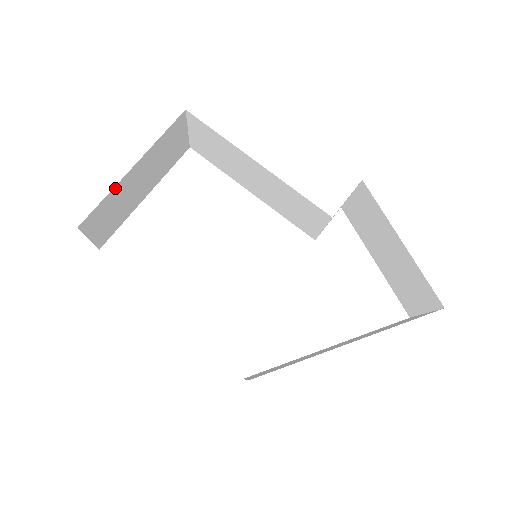
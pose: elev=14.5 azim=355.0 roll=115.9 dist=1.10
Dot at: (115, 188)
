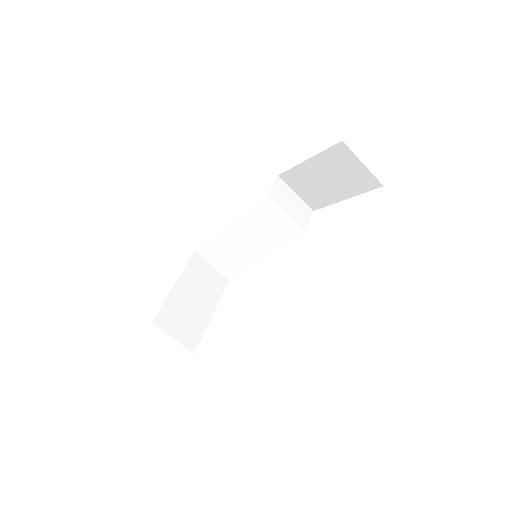
Dot at: (169, 298)
